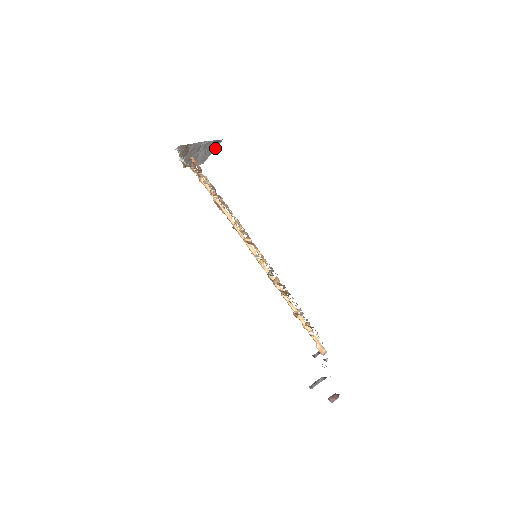
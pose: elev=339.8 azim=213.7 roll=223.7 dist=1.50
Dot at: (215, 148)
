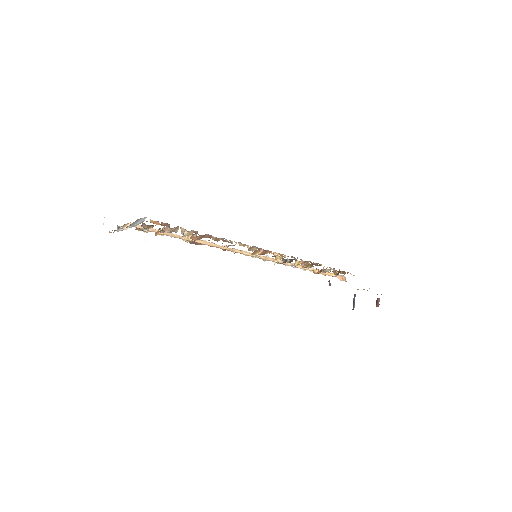
Dot at: occluded
